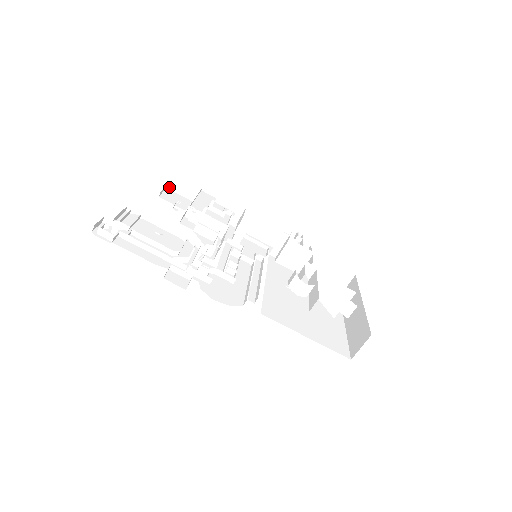
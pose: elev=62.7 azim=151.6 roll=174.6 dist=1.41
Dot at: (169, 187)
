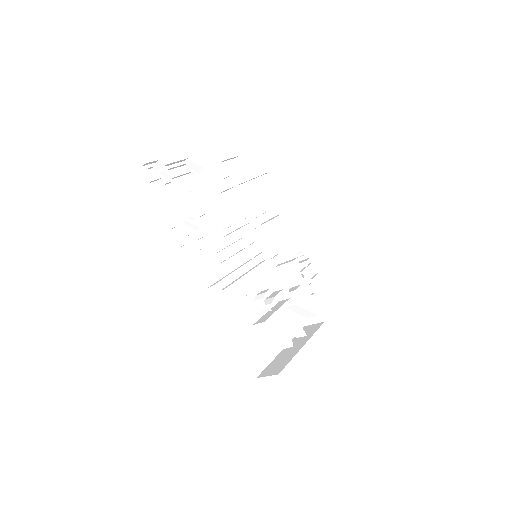
Dot at: (237, 158)
